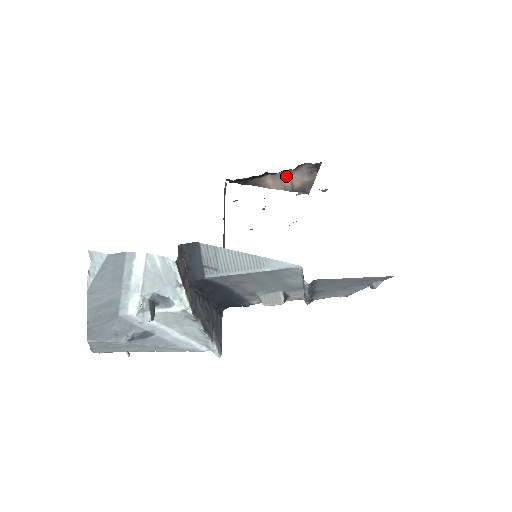
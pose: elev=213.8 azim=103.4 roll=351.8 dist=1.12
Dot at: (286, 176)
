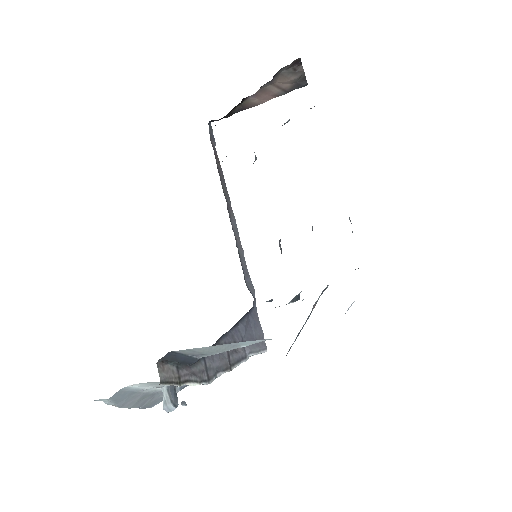
Dot at: (268, 87)
